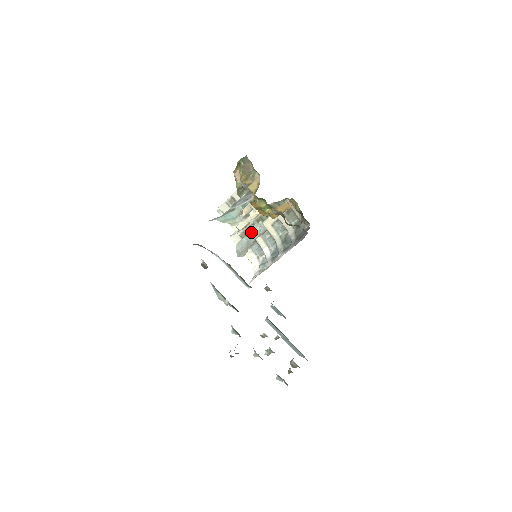
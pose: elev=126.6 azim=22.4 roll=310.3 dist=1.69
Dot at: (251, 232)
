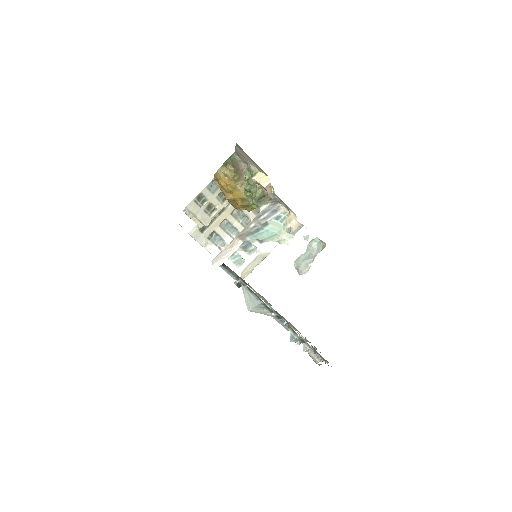
Dot at: (308, 248)
